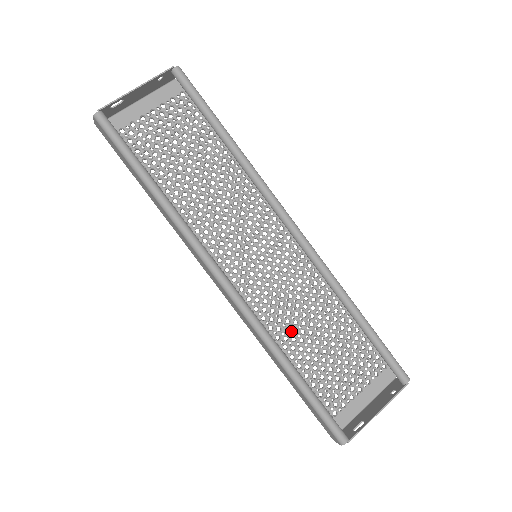
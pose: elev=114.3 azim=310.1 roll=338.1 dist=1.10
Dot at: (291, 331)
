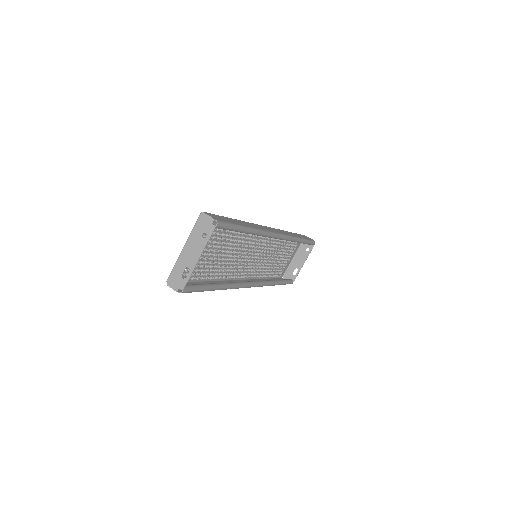
Dot at: (268, 263)
